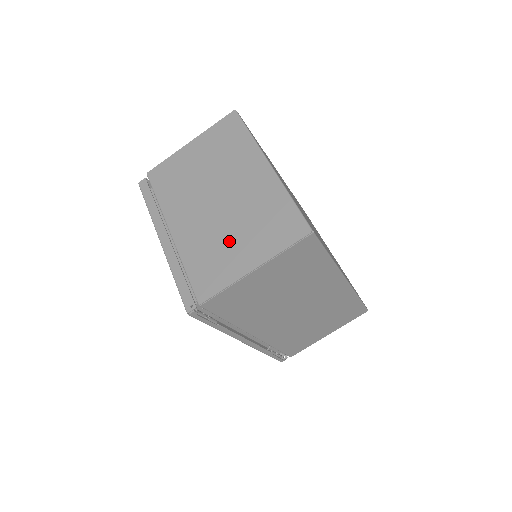
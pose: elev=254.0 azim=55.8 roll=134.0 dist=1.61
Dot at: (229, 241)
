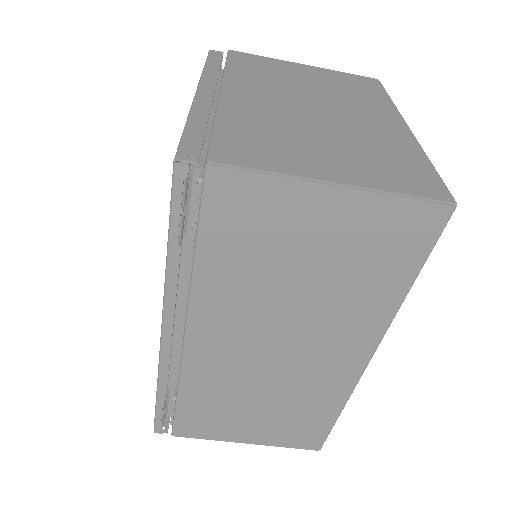
Dot at: (310, 141)
